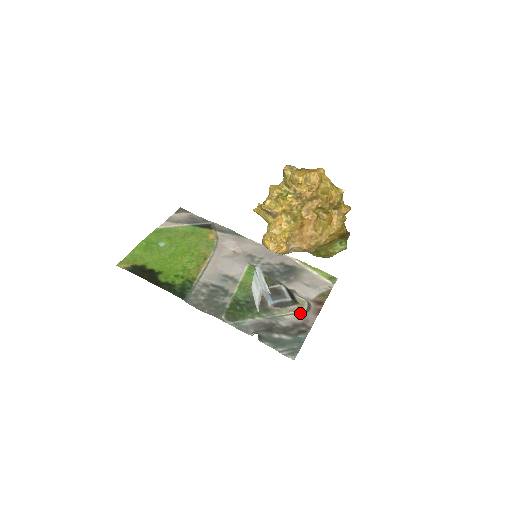
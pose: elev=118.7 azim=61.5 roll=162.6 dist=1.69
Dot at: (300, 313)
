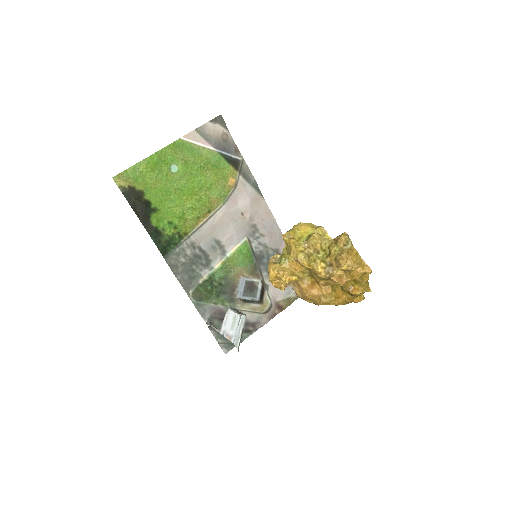
Dot at: (258, 313)
